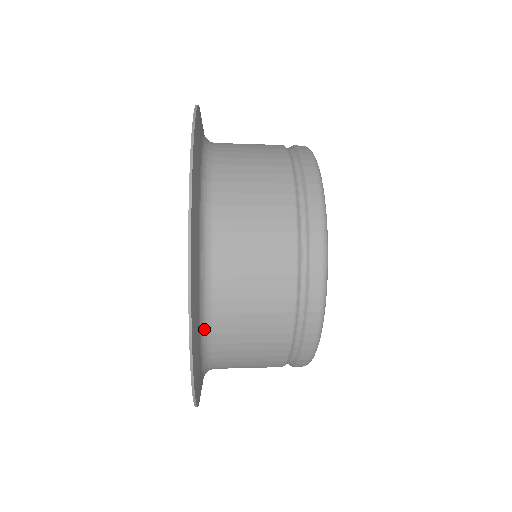
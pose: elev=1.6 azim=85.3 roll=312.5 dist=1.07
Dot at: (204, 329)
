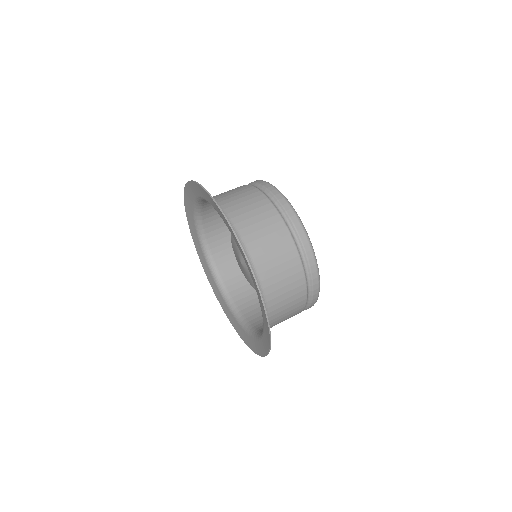
Dot at: occluded
